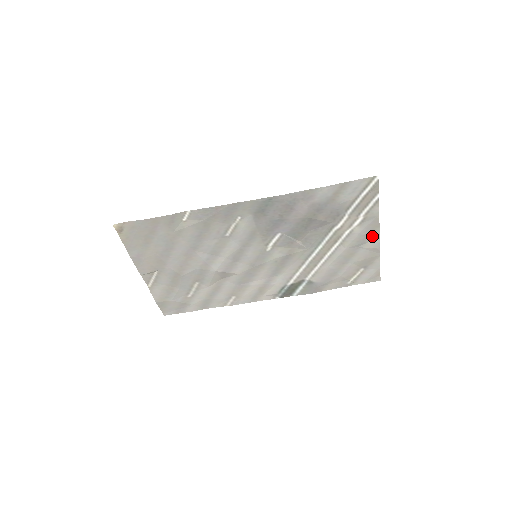
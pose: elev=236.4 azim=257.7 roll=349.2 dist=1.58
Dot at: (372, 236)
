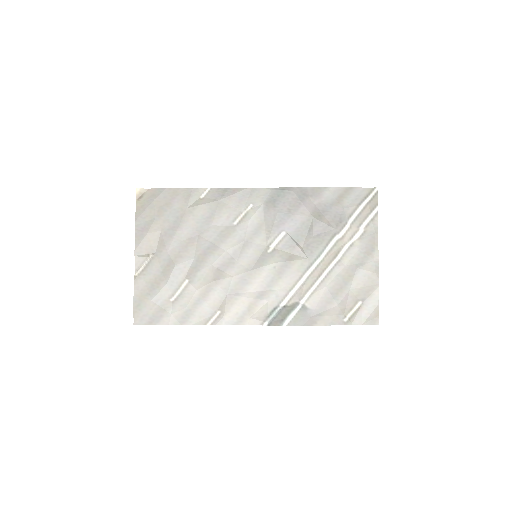
Dot at: (371, 256)
